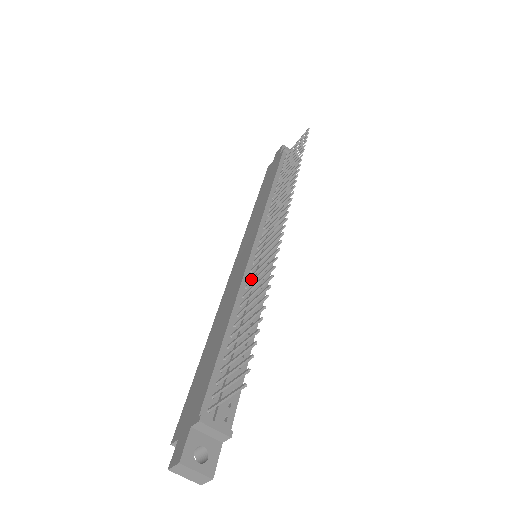
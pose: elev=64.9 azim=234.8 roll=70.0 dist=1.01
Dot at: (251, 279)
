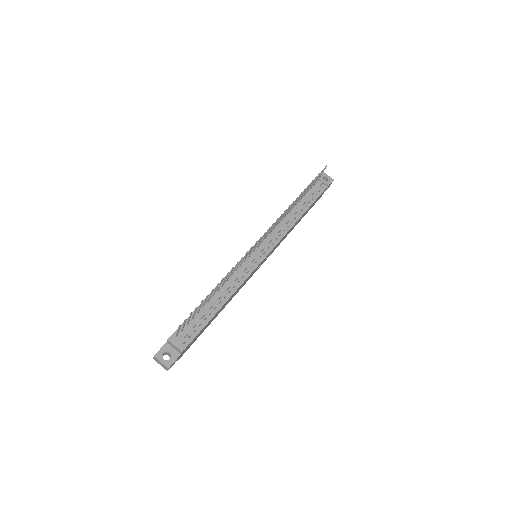
Dot at: (238, 271)
